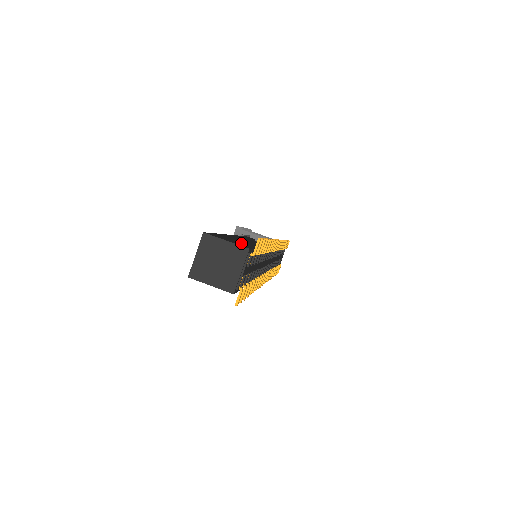
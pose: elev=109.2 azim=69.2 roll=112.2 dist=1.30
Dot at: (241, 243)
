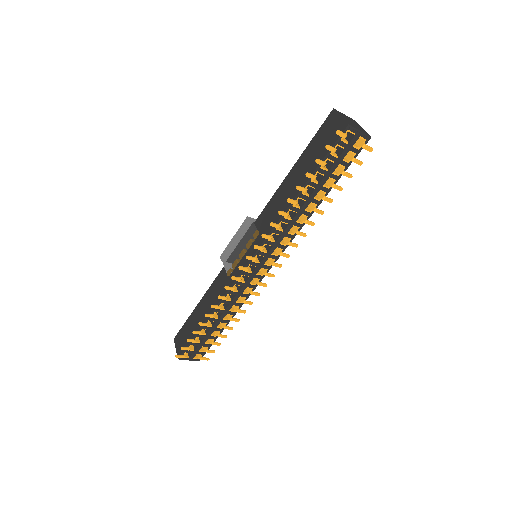
Dot at: occluded
